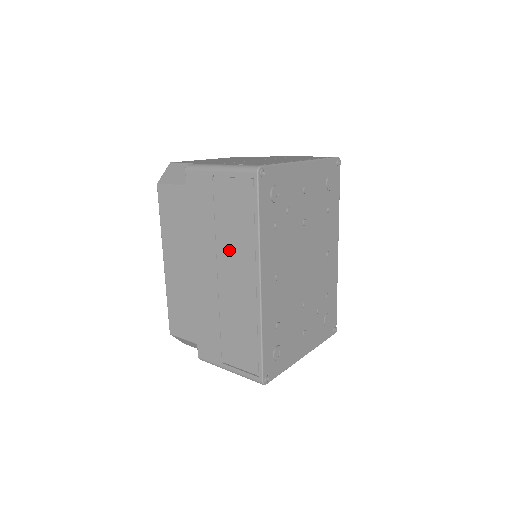
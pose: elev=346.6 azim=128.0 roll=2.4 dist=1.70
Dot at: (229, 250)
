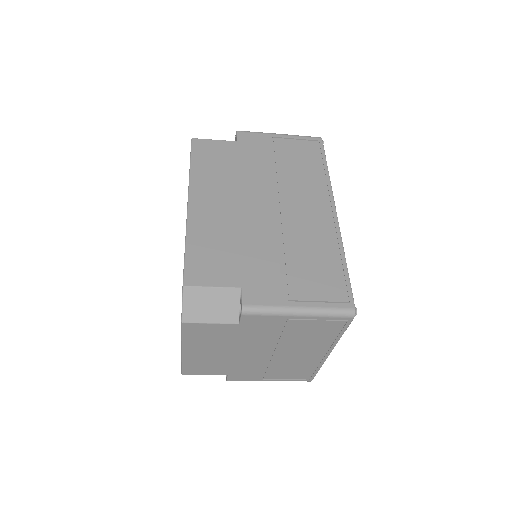
Dot at: (295, 187)
